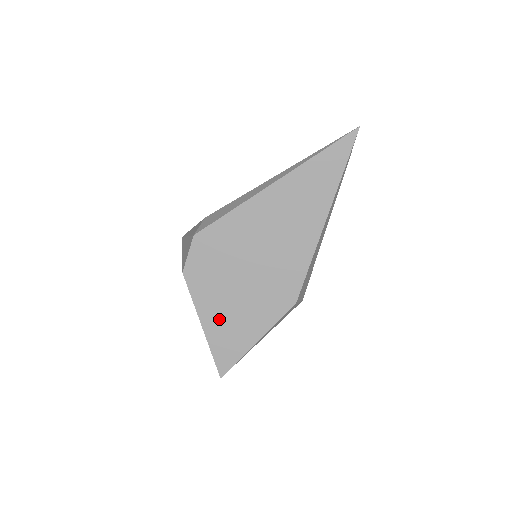
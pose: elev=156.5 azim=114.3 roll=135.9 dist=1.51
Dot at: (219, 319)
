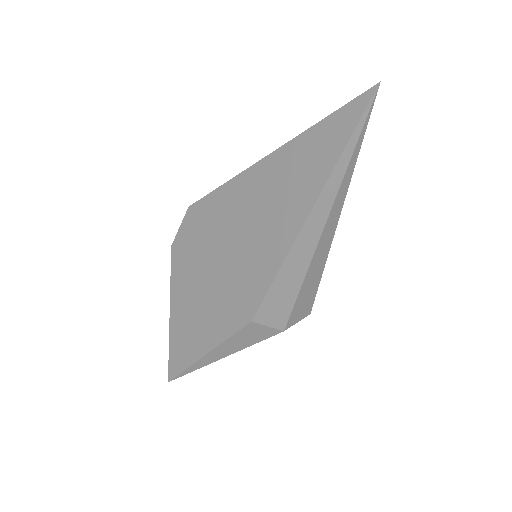
Dot at: (184, 310)
